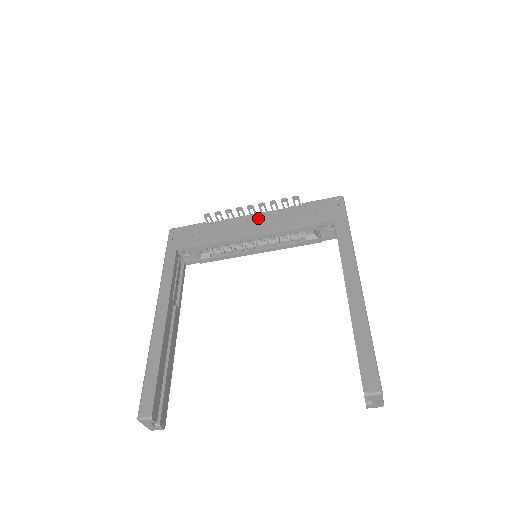
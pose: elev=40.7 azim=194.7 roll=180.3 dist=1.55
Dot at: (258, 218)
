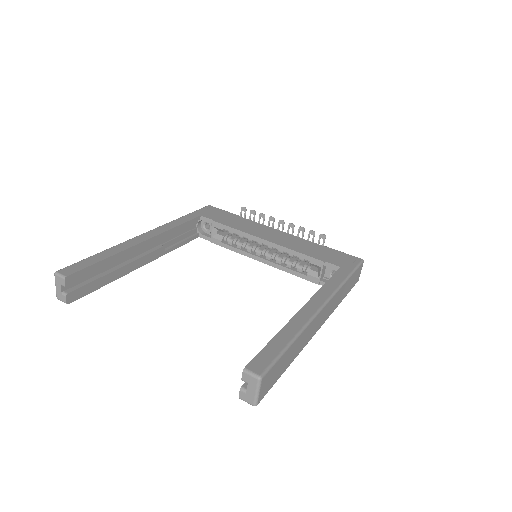
Dot at: (281, 234)
